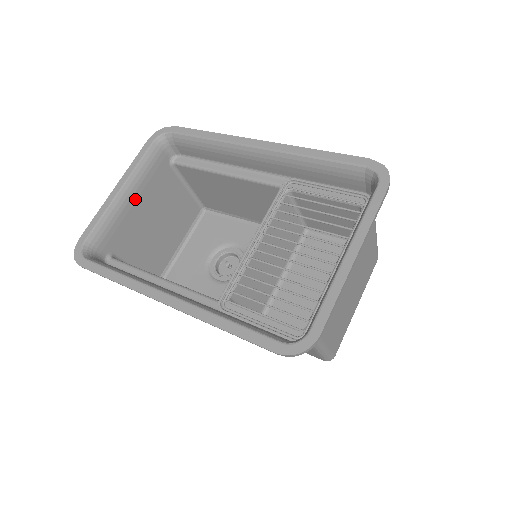
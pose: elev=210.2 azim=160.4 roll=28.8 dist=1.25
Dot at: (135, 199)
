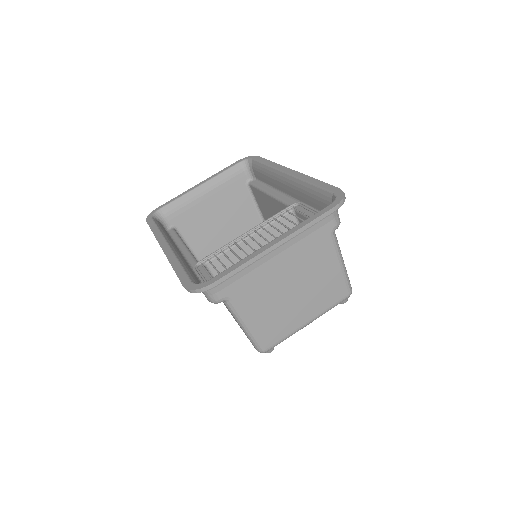
Dot at: (208, 196)
